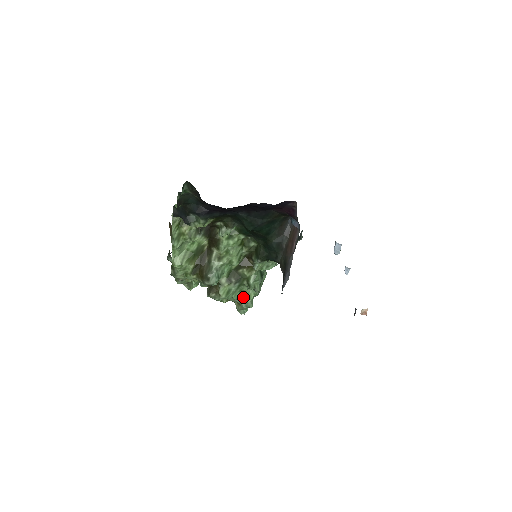
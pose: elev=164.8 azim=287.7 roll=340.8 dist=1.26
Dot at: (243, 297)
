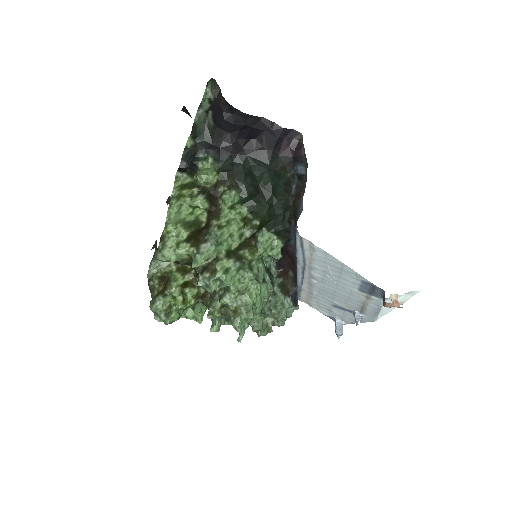
Dot at: (242, 295)
